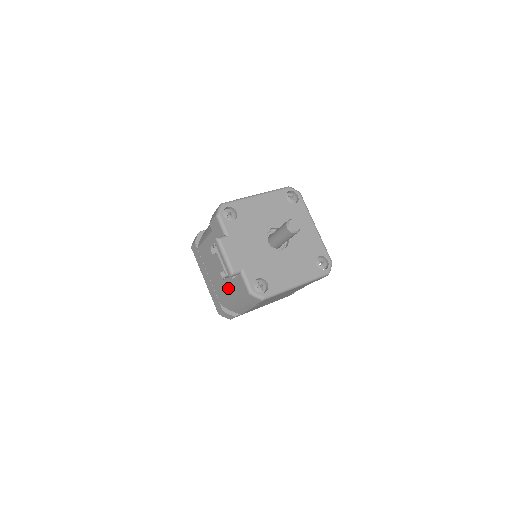
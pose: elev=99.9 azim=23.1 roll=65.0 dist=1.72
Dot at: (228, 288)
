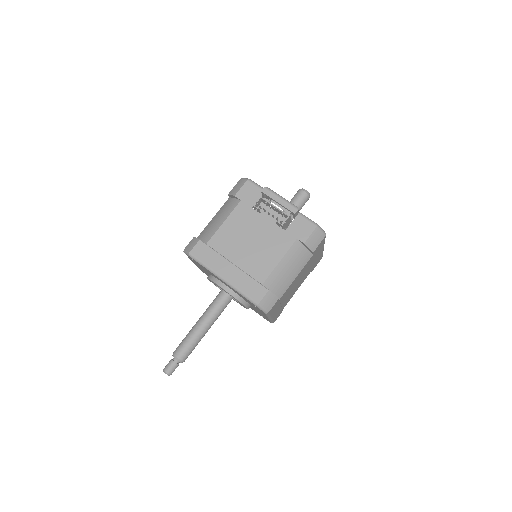
Dot at: (278, 248)
